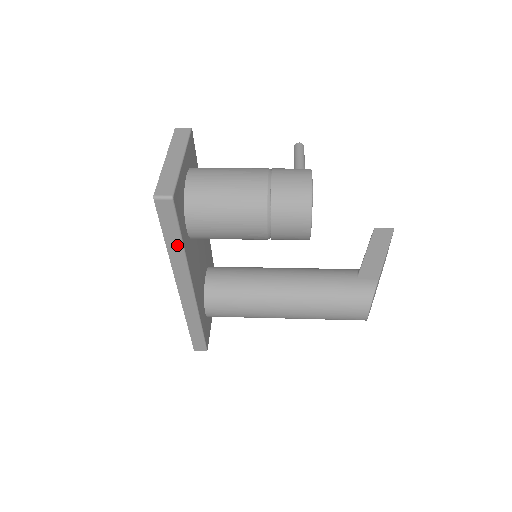
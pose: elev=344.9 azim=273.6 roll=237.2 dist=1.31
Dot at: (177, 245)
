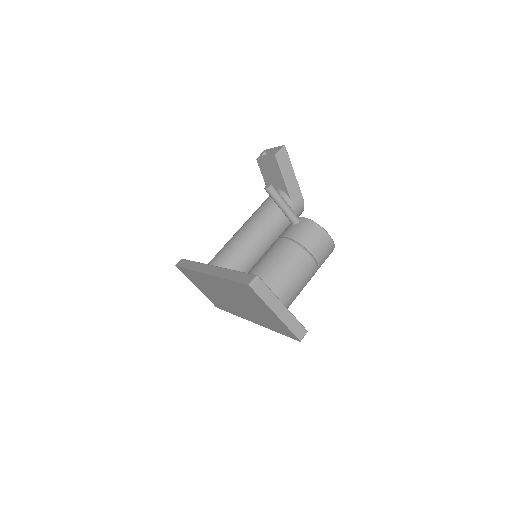
Dot at: occluded
